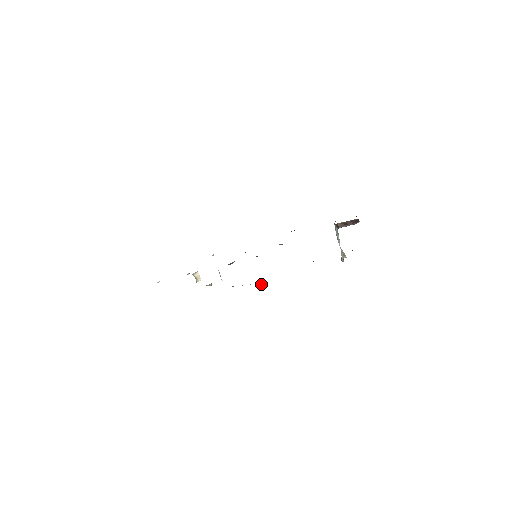
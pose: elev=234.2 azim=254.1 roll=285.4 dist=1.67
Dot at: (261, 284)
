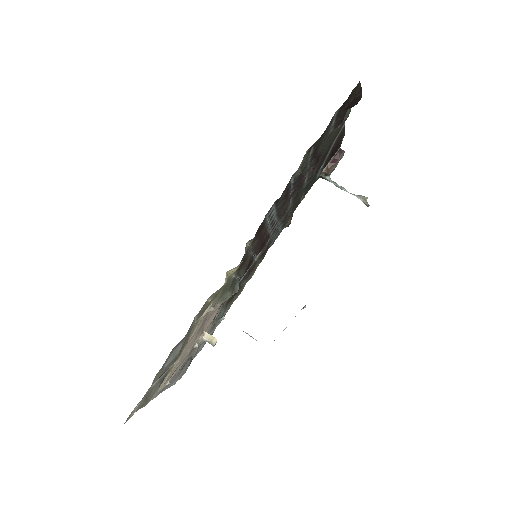
Dot at: (305, 307)
